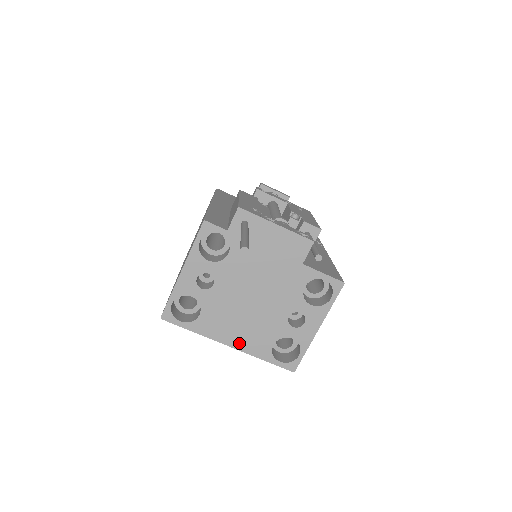
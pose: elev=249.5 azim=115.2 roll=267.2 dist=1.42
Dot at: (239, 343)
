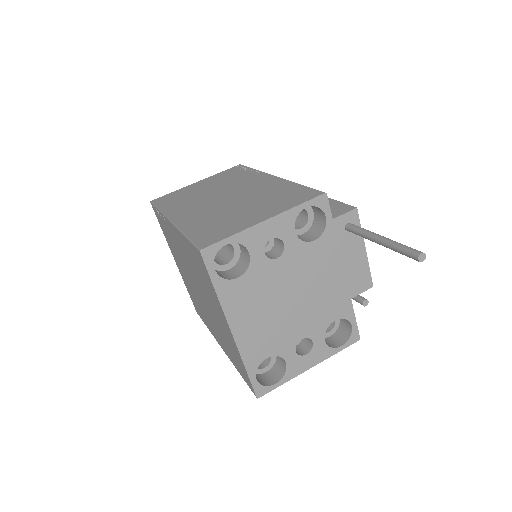
Dot at: (242, 335)
